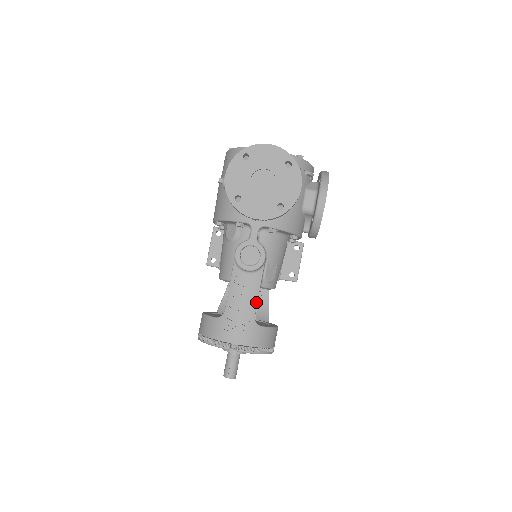
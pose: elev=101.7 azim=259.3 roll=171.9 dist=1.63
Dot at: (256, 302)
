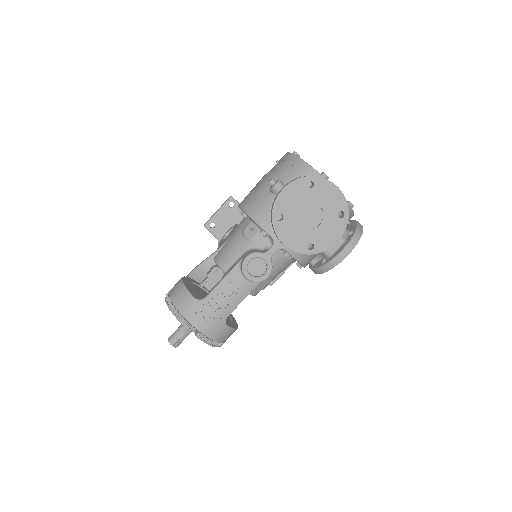
Dot at: occluded
